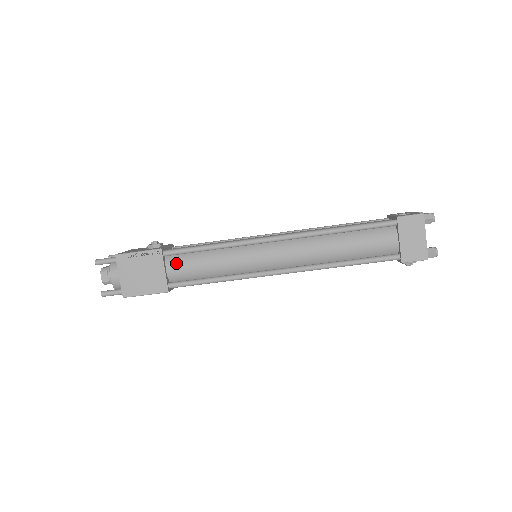
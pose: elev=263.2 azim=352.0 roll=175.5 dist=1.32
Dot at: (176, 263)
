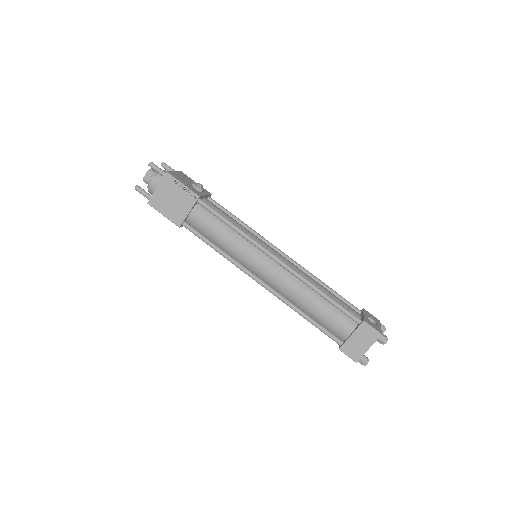
Dot at: (201, 214)
